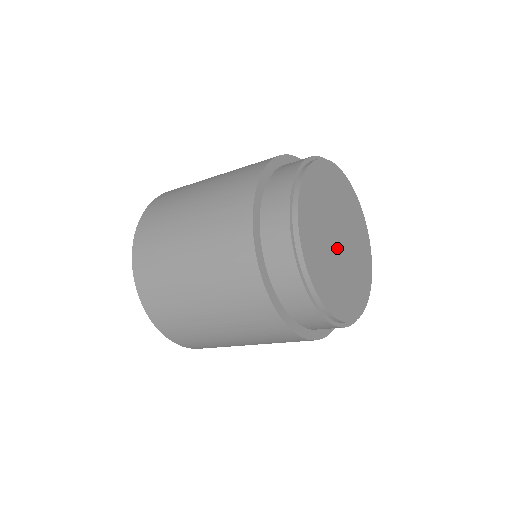
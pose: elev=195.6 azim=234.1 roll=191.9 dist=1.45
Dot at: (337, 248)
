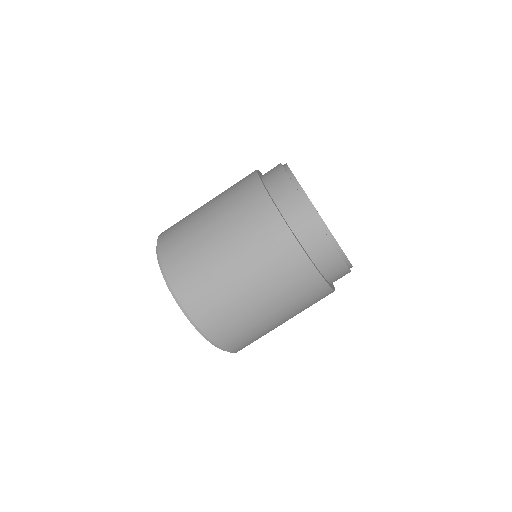
Dot at: occluded
